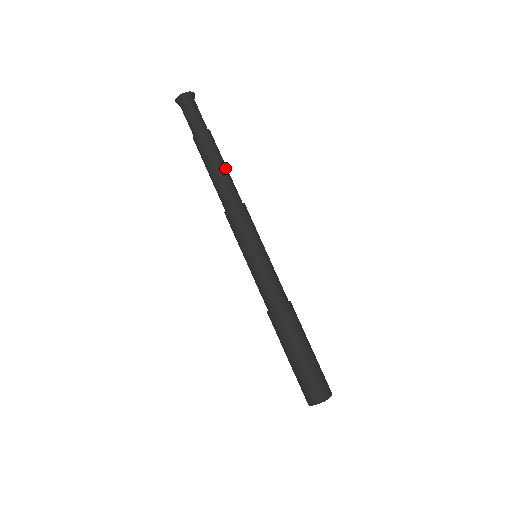
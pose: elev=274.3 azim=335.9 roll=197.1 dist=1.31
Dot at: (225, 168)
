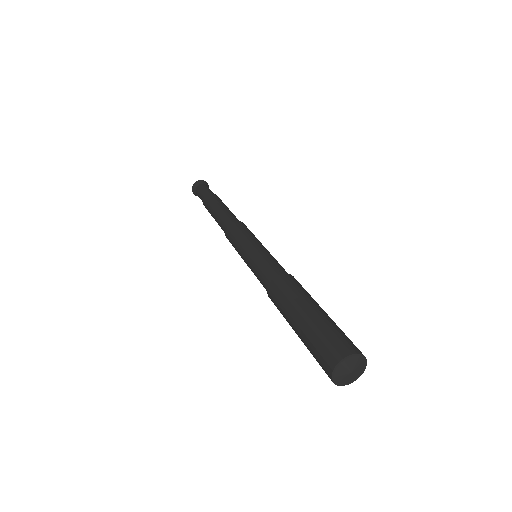
Dot at: occluded
